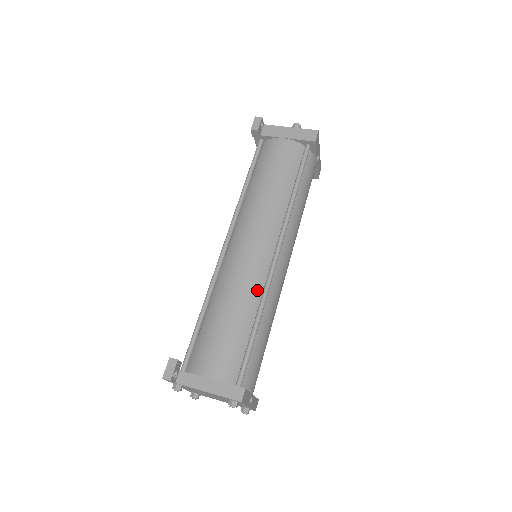
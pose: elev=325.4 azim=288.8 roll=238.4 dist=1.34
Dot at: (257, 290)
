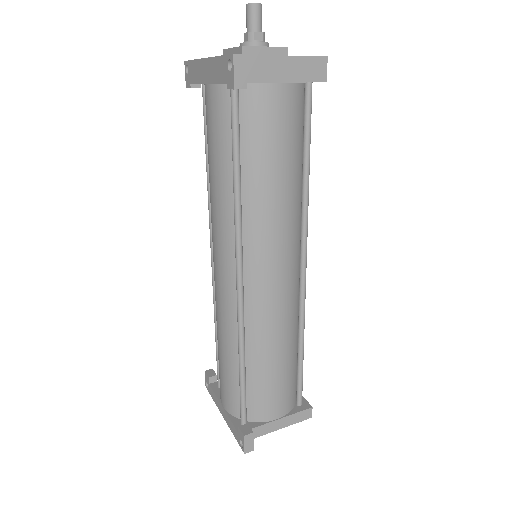
Dot at: (295, 318)
